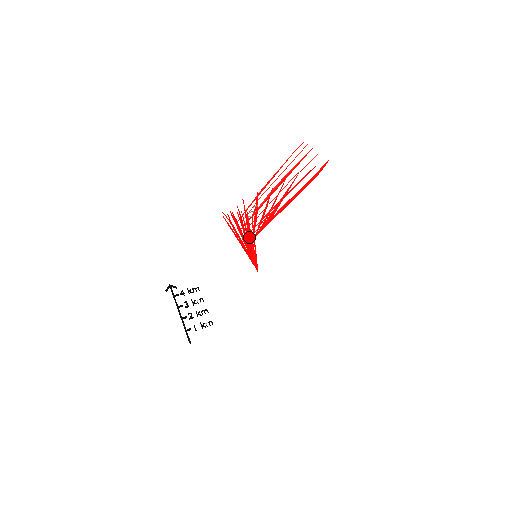
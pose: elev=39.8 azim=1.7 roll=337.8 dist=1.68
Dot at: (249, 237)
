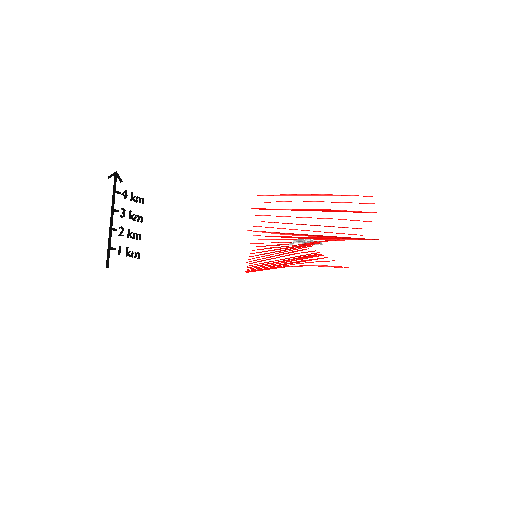
Dot at: (277, 247)
